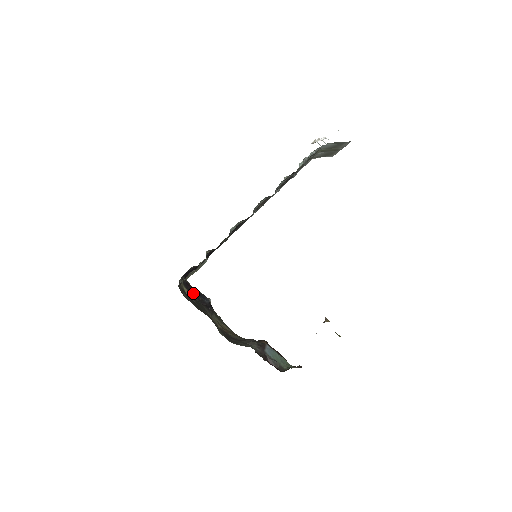
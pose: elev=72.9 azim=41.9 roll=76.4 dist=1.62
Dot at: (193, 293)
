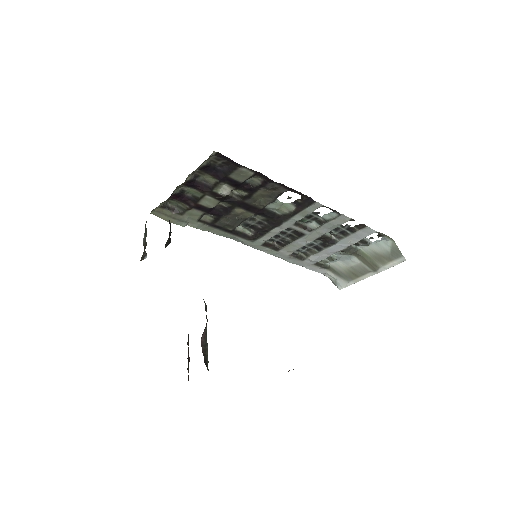
Dot at: occluded
